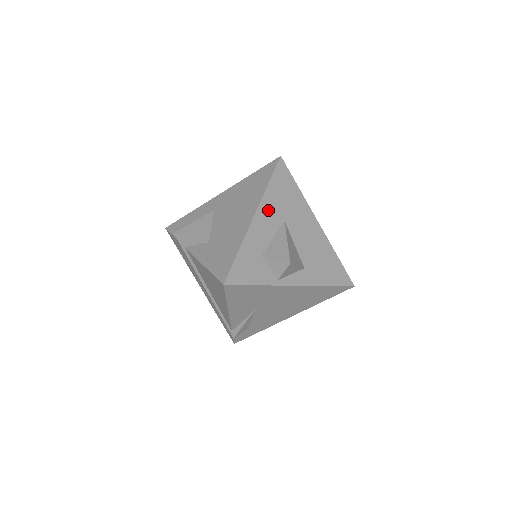
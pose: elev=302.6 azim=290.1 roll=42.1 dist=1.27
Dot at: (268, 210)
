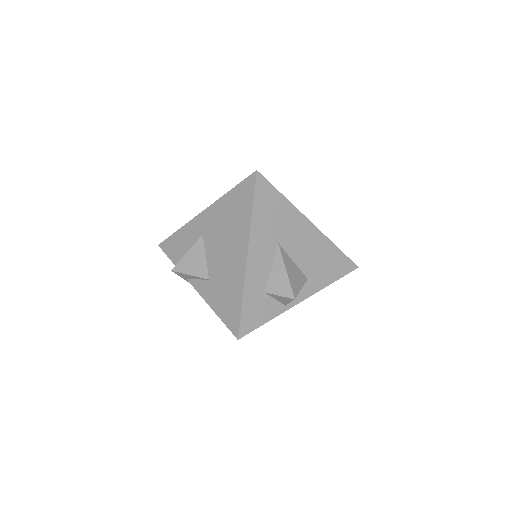
Dot at: (259, 241)
